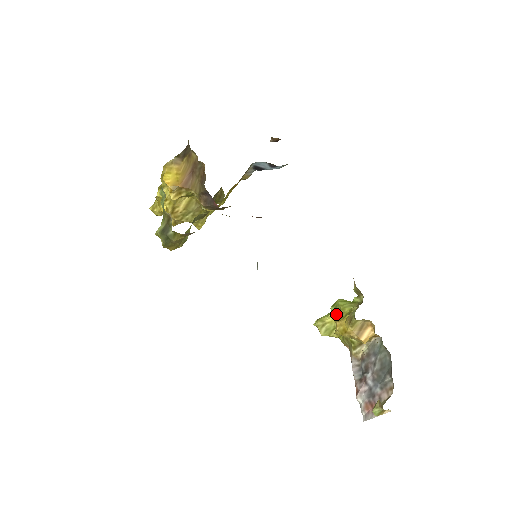
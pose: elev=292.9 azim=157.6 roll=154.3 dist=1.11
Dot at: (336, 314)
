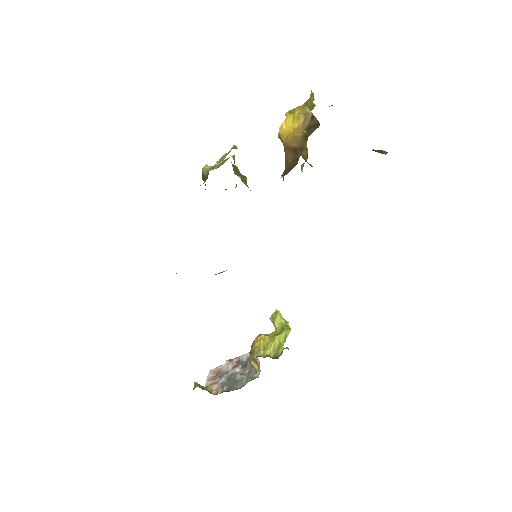
Dot at: (278, 331)
